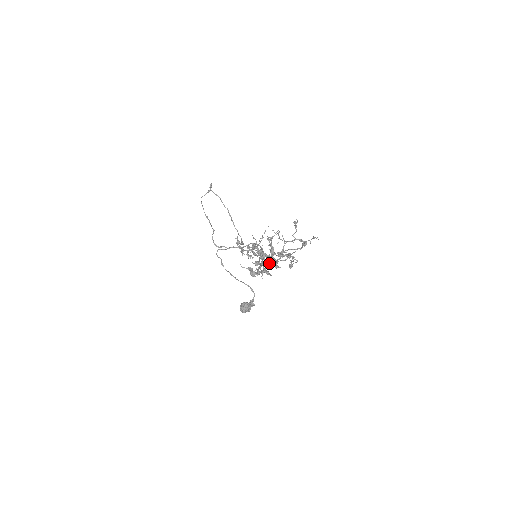
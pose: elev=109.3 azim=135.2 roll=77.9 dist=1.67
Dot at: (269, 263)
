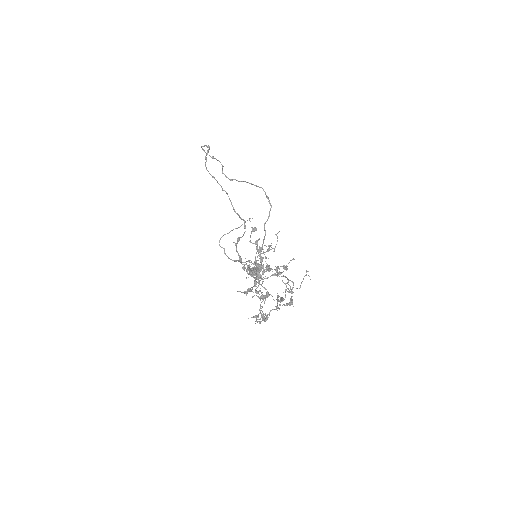
Dot at: (257, 315)
